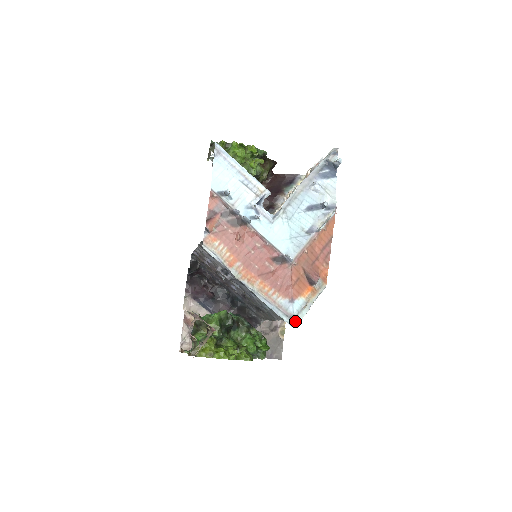
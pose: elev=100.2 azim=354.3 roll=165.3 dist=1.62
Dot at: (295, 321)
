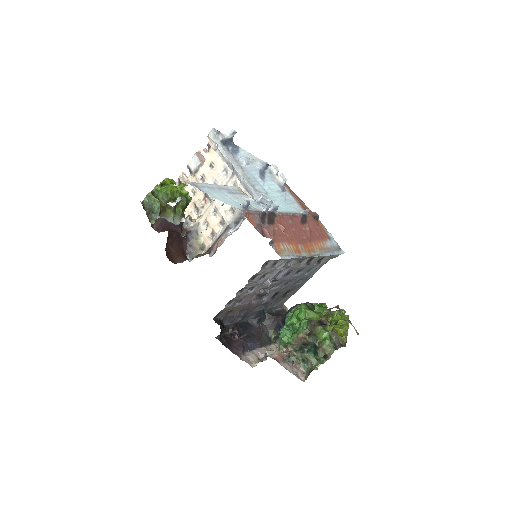
Dot at: (341, 249)
